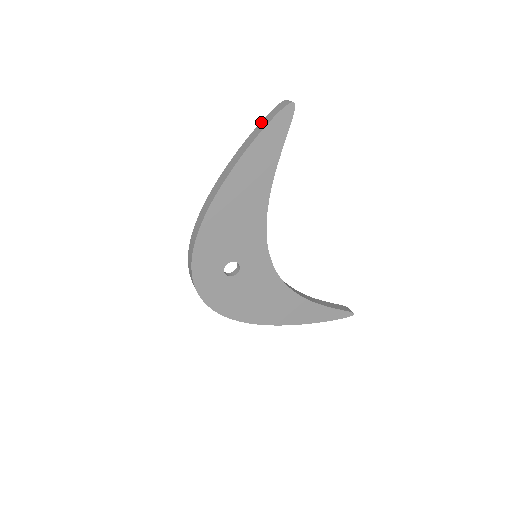
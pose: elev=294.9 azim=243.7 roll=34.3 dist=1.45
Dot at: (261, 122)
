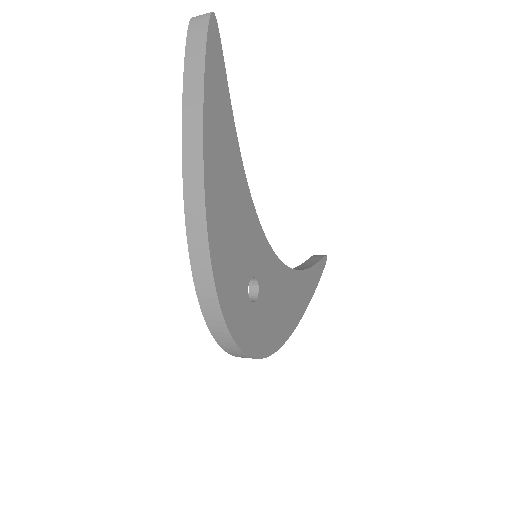
Dot at: (186, 62)
